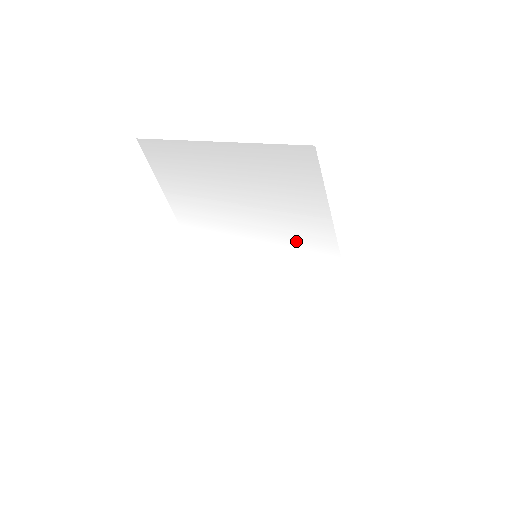
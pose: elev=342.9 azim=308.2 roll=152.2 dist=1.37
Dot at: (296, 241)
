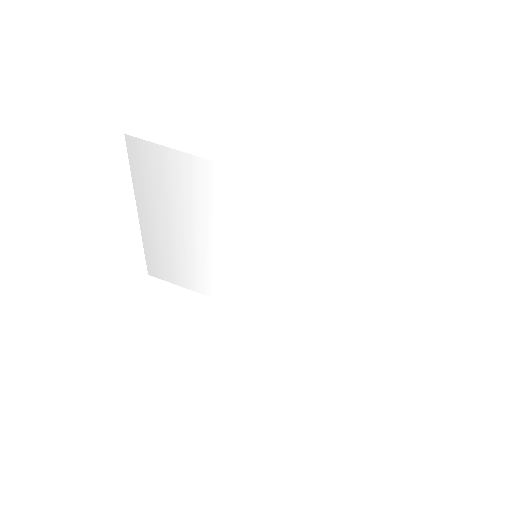
Dot at: (228, 204)
